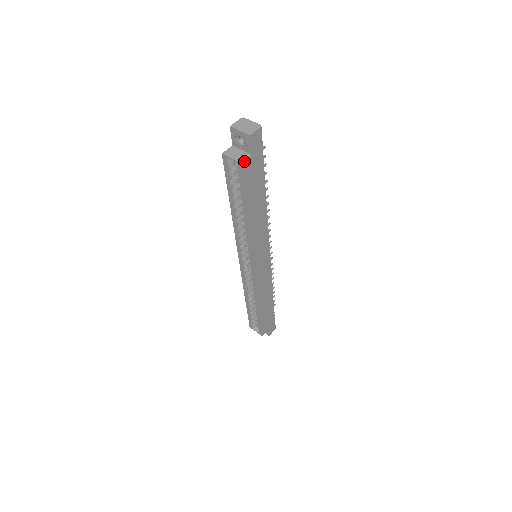
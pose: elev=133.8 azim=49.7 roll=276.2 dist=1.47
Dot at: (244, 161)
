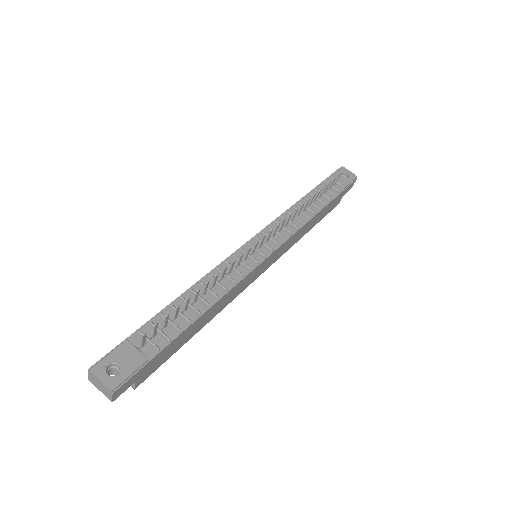
Dot at: (135, 387)
